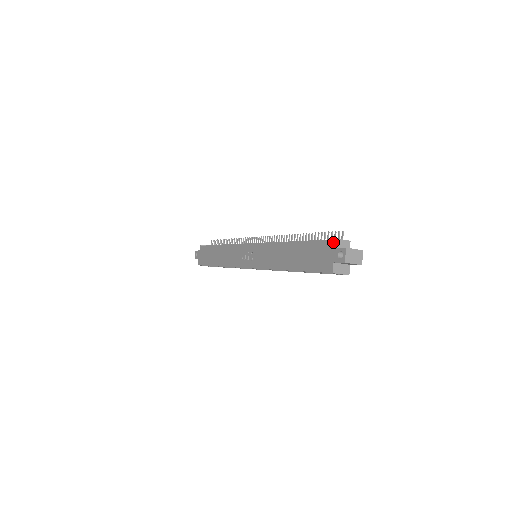
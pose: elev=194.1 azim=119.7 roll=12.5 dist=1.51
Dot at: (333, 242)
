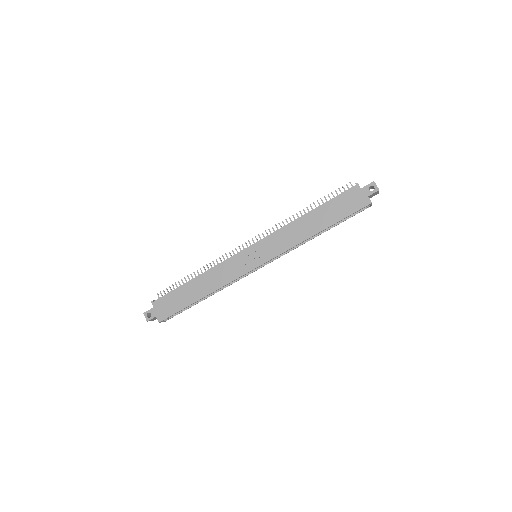
Dot at: occluded
